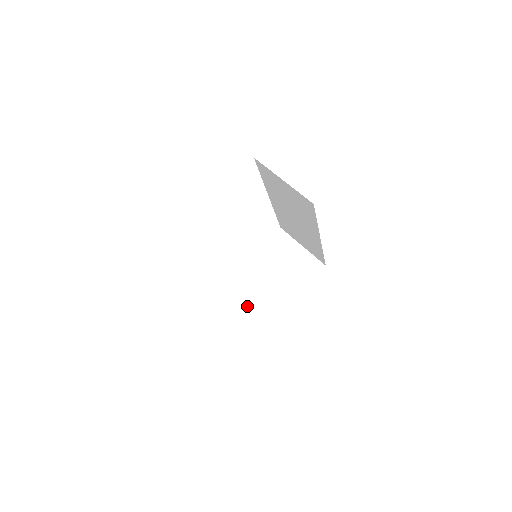
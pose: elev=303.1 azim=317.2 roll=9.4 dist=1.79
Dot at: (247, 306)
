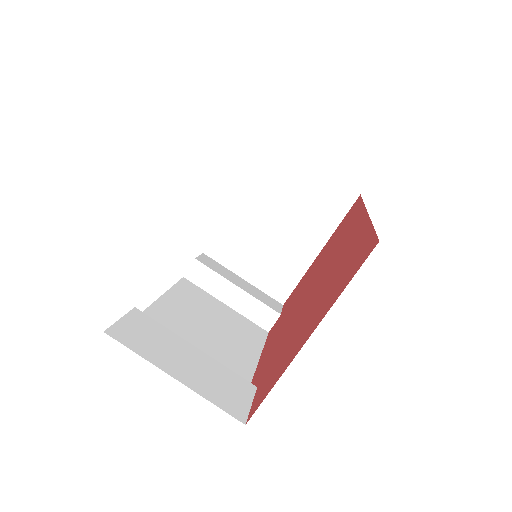
Dot at: (250, 276)
